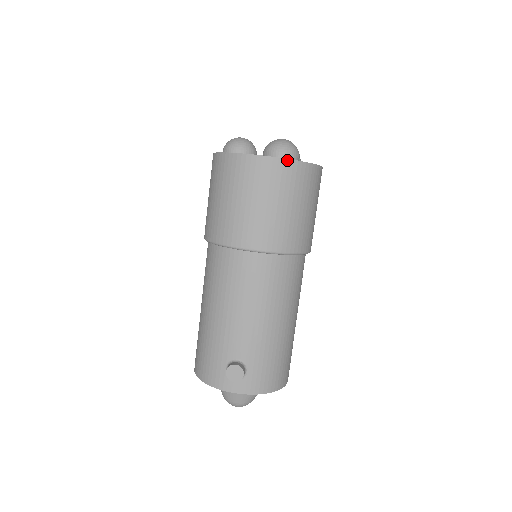
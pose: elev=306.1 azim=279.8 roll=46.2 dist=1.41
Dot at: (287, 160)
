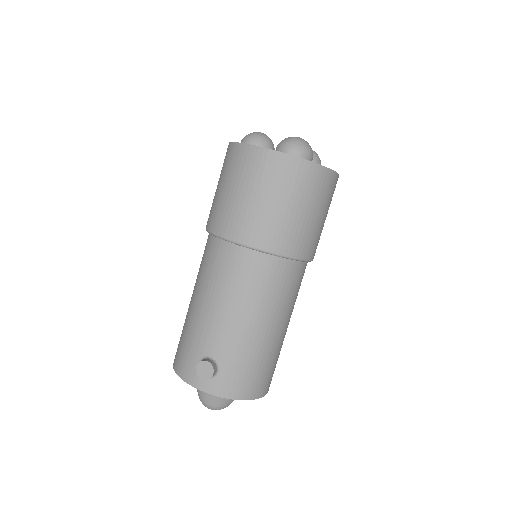
Dot at: (295, 157)
